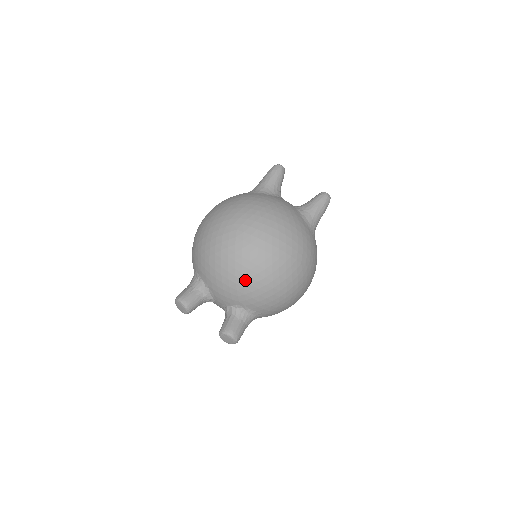
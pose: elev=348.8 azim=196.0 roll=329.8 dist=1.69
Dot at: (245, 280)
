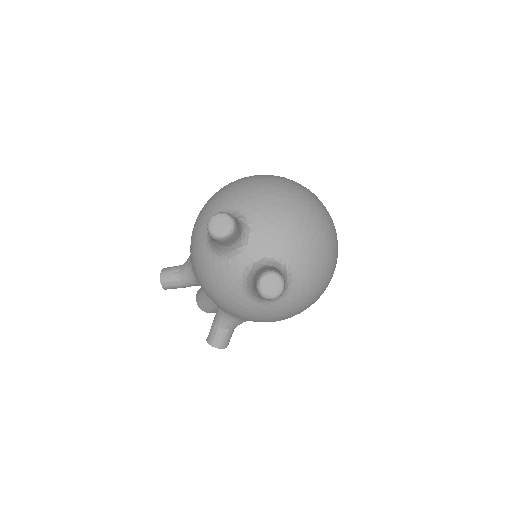
Dot at: (308, 229)
